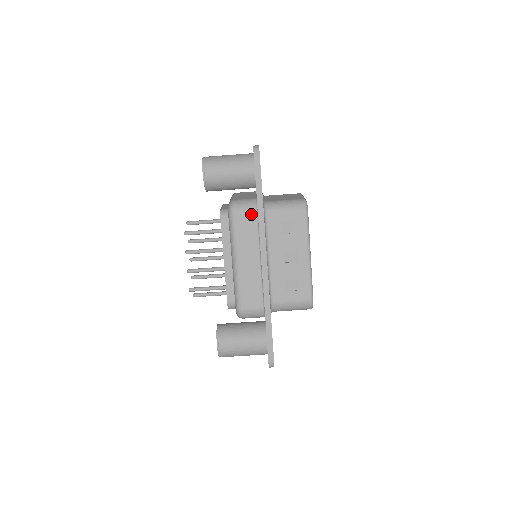
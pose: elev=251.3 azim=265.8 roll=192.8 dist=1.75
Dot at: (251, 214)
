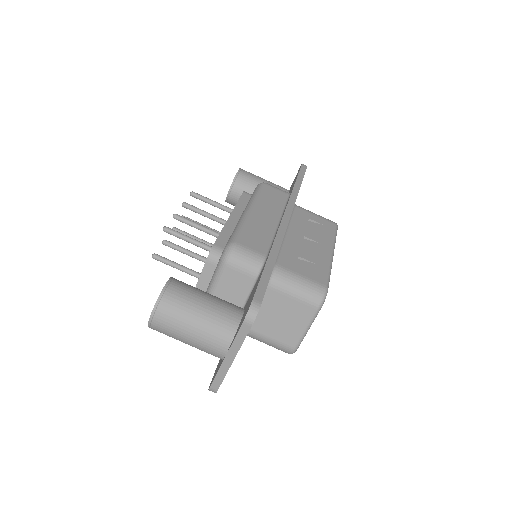
Dot at: (282, 193)
